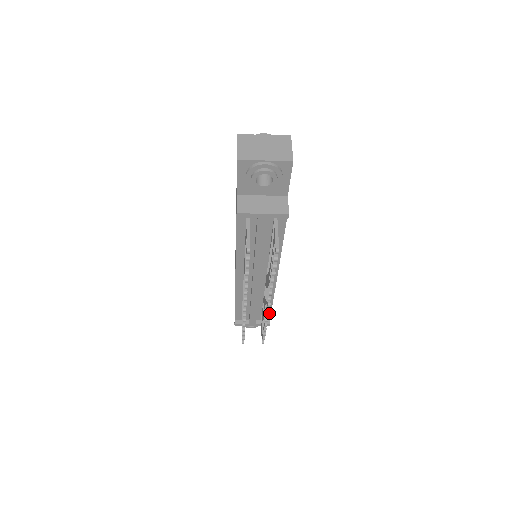
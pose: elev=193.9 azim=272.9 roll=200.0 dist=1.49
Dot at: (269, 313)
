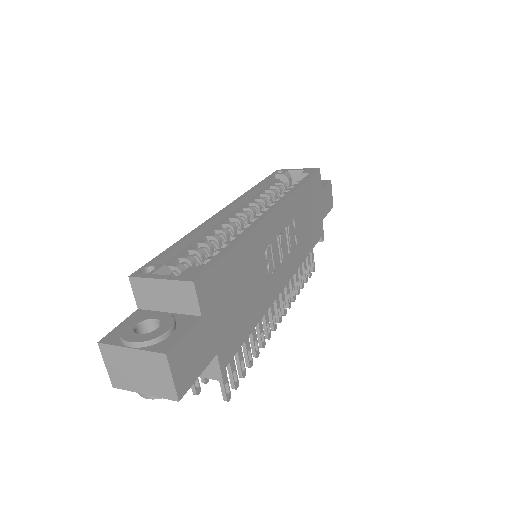
Dot at: occluded
